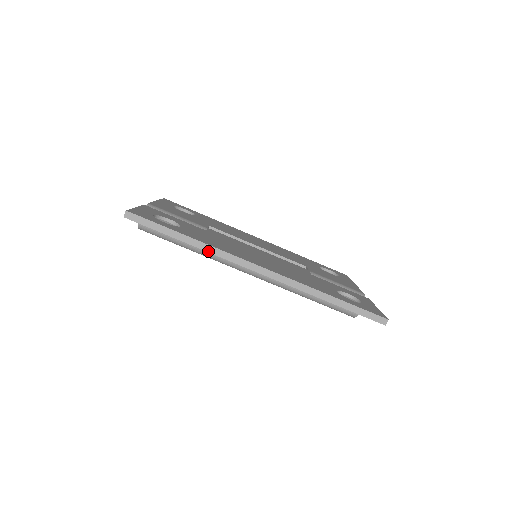
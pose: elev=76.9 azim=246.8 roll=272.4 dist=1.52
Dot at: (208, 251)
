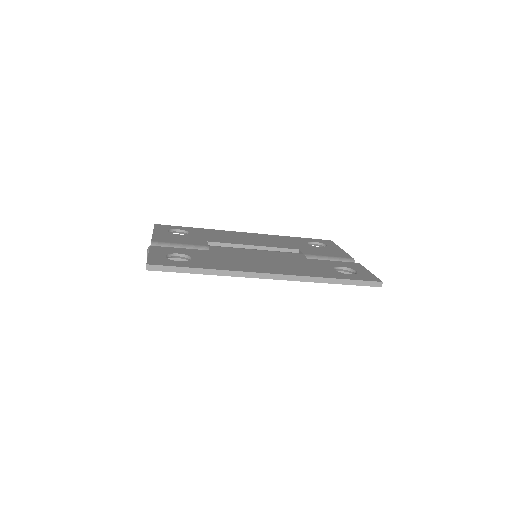
Dot at: (224, 275)
